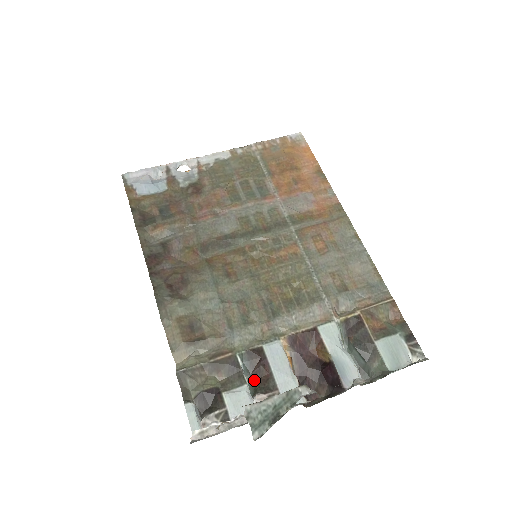
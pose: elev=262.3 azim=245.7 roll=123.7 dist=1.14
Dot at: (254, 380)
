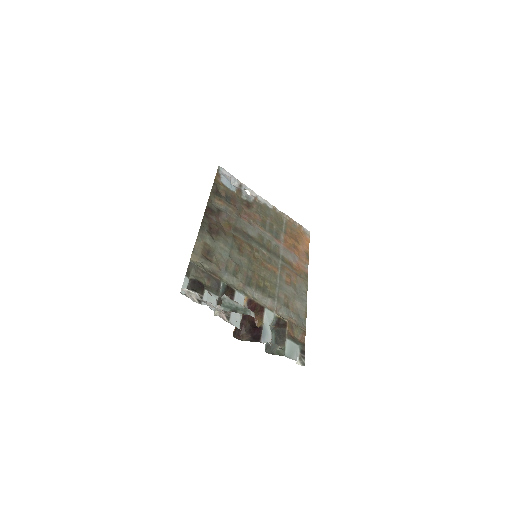
Dot at: (221, 300)
